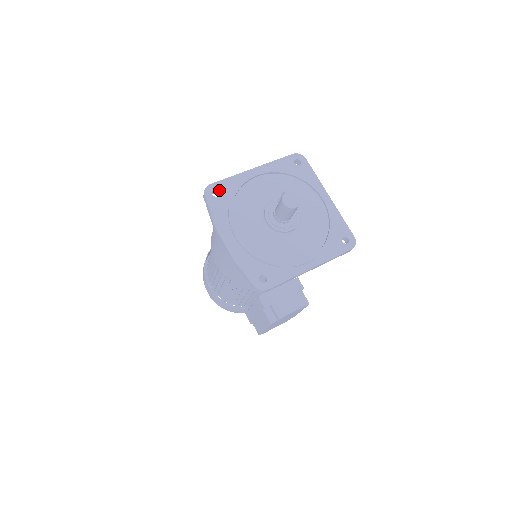
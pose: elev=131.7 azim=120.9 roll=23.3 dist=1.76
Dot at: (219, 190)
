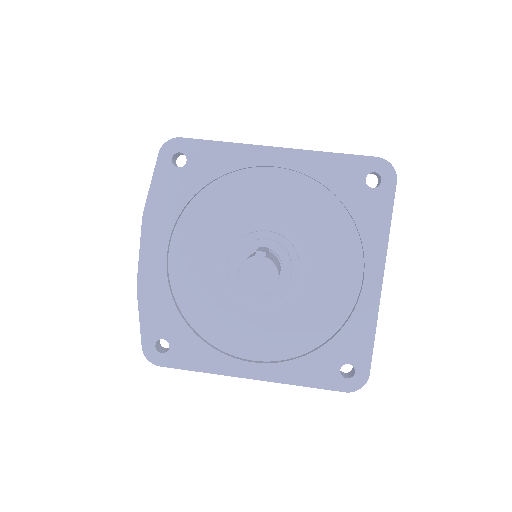
Dot at: (189, 157)
